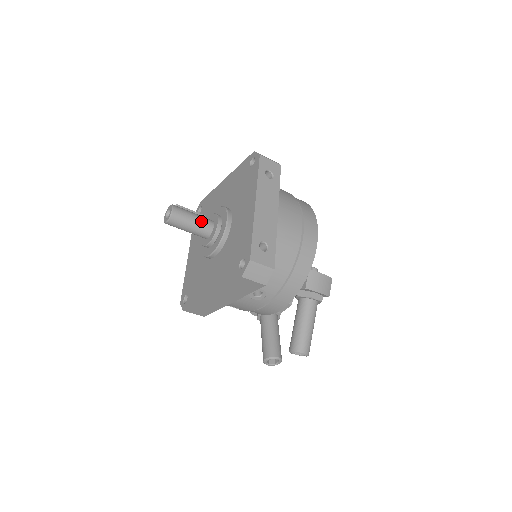
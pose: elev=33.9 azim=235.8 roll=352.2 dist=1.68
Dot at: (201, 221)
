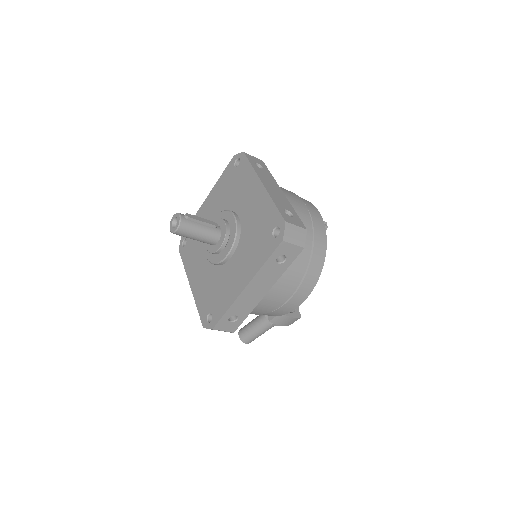
Dot at: (205, 238)
